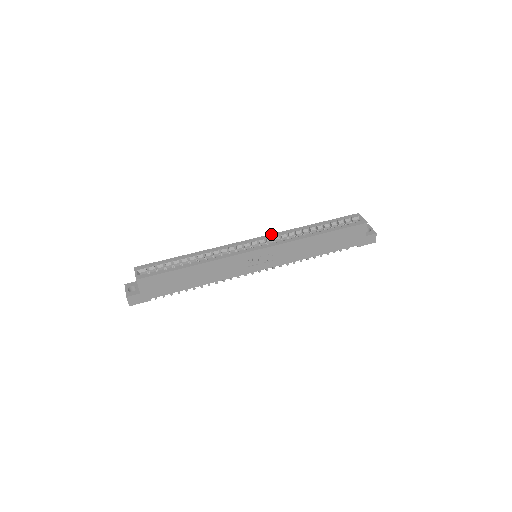
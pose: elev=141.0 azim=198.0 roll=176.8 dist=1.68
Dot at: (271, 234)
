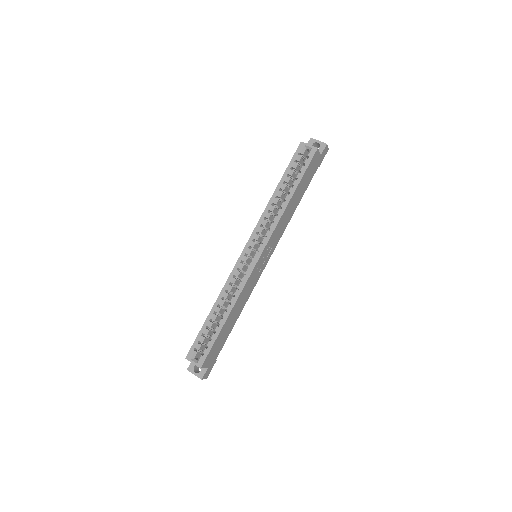
Dot at: (253, 231)
